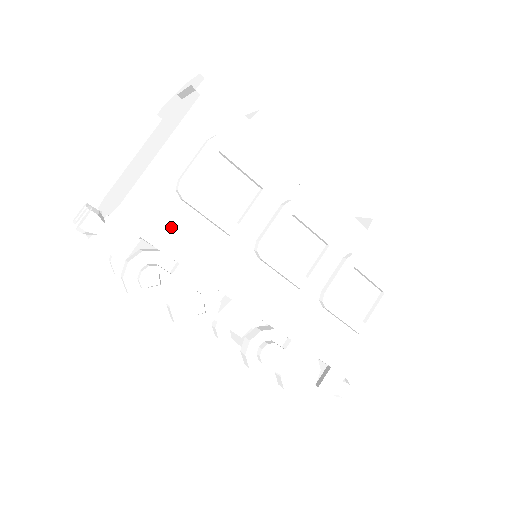
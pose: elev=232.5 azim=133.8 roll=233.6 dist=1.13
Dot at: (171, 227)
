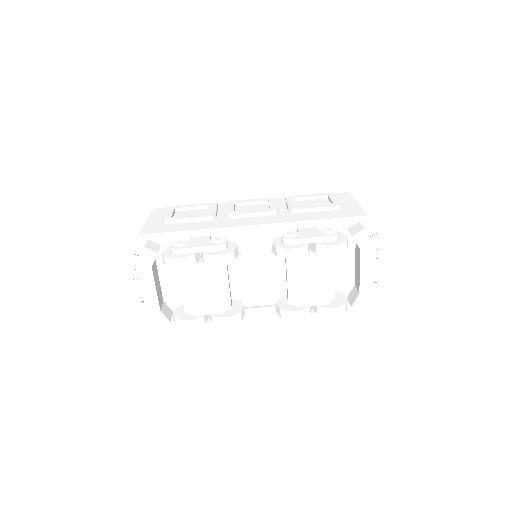
Dot at: (172, 230)
